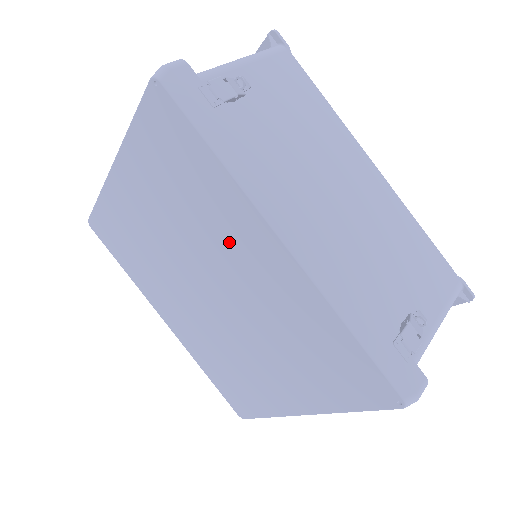
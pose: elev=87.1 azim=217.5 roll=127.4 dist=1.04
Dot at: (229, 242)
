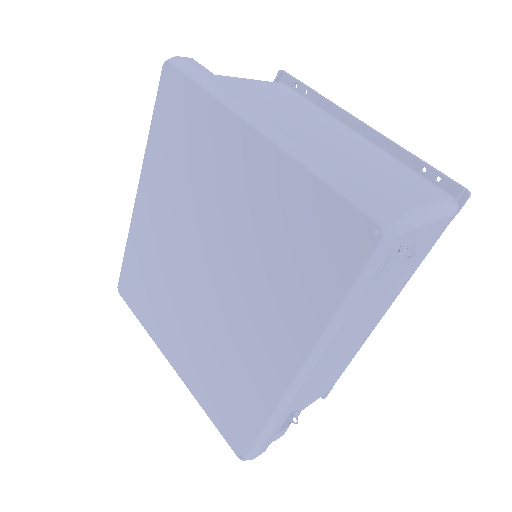
Dot at: (267, 309)
